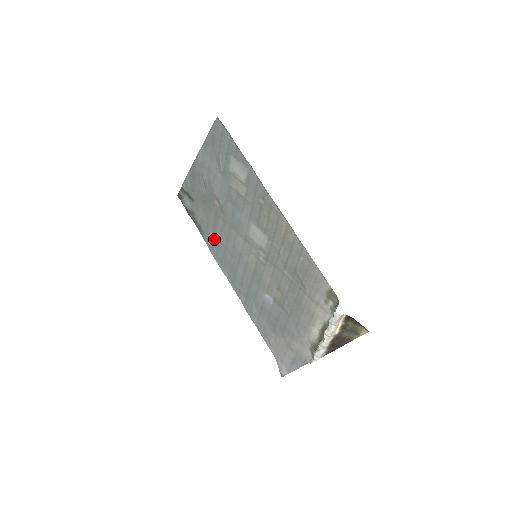
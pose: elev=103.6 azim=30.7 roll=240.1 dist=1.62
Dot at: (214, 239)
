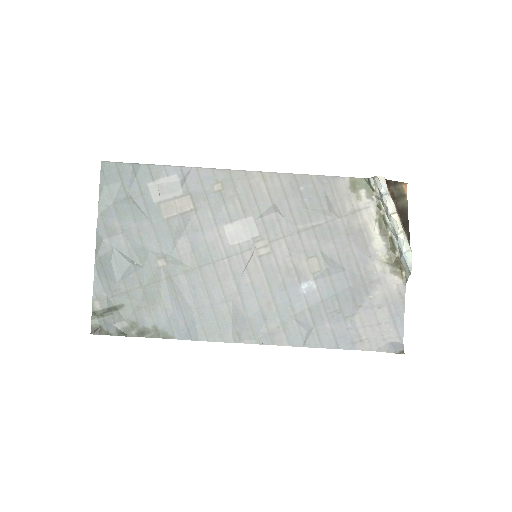
Dot at: (188, 316)
